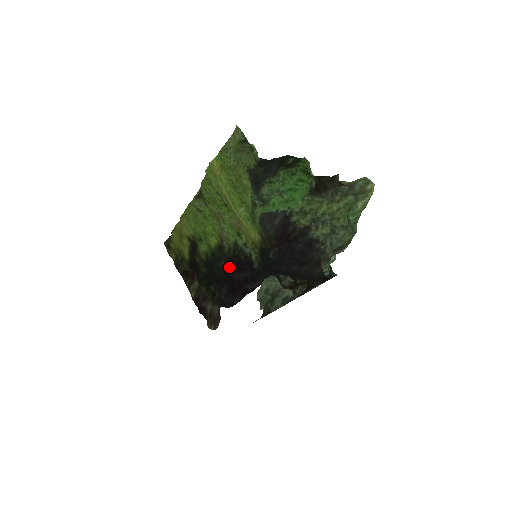
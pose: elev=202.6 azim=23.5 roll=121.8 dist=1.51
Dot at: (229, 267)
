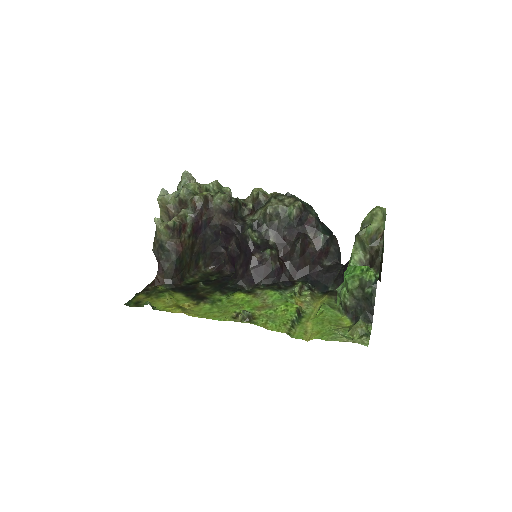
Dot at: (242, 277)
